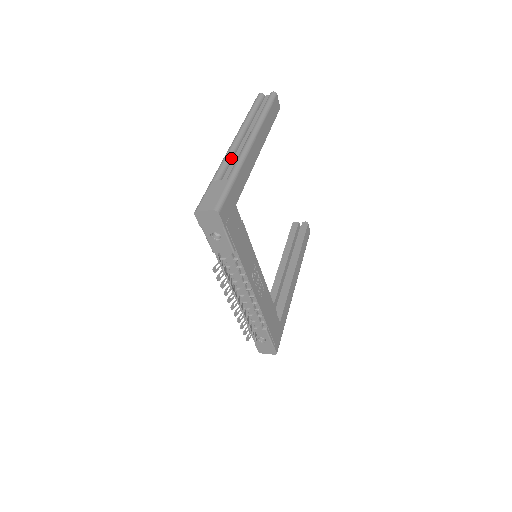
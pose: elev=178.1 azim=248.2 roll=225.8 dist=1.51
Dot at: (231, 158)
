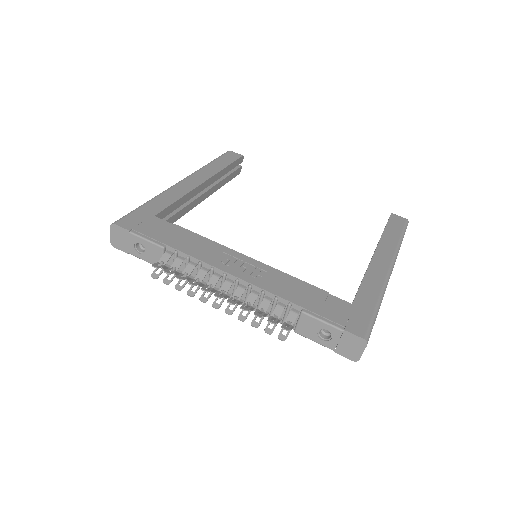
Dot at: occluded
